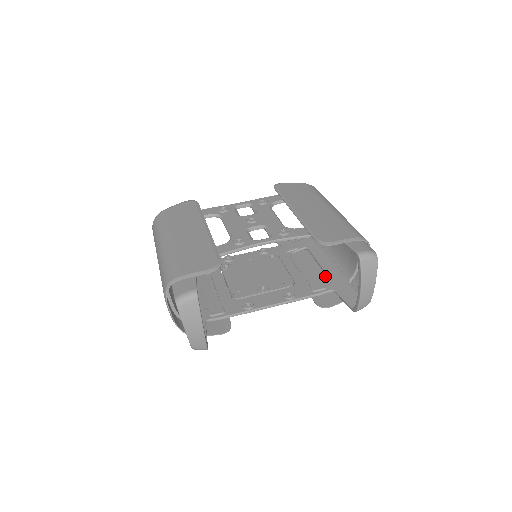
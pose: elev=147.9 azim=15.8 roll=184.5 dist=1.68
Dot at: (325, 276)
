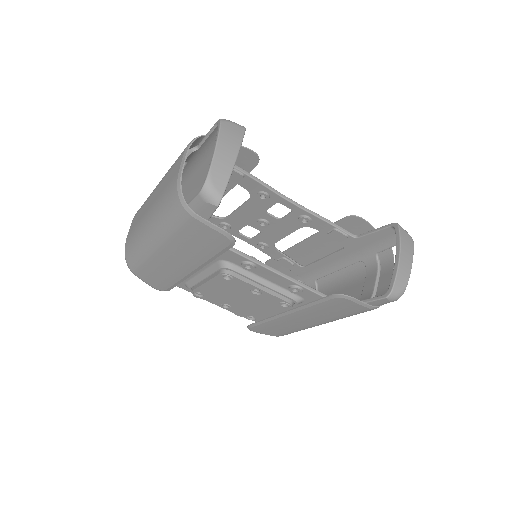
Dot at: occluded
